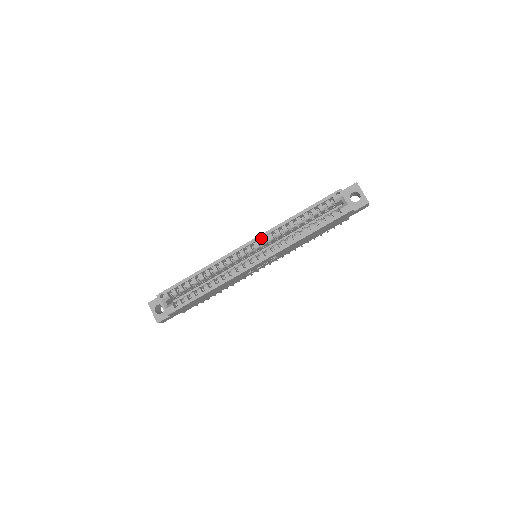
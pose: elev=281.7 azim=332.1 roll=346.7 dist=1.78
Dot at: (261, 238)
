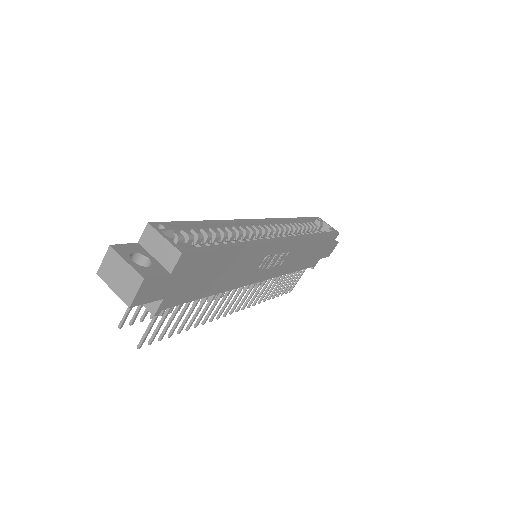
Dot at: (271, 223)
